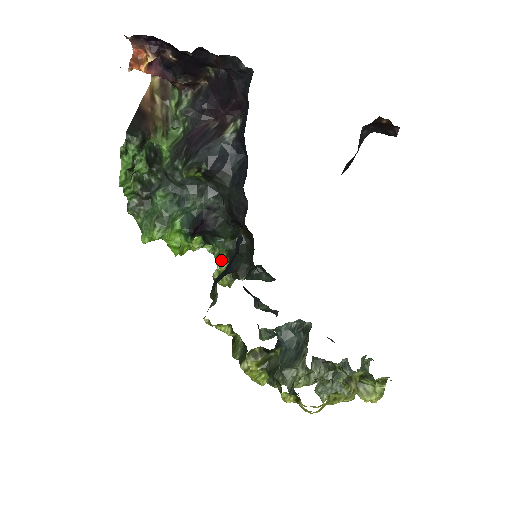
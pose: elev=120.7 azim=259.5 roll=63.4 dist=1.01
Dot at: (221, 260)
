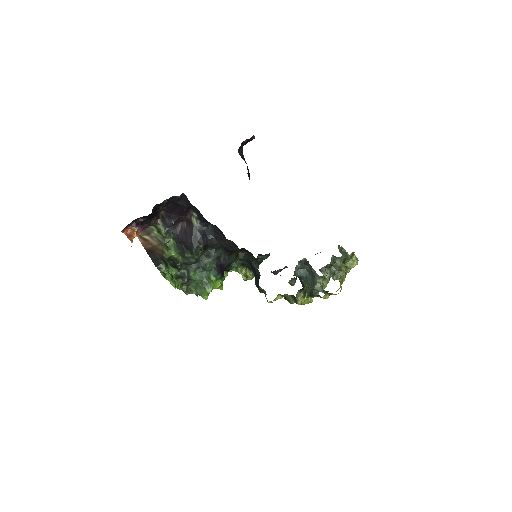
Dot at: (240, 270)
